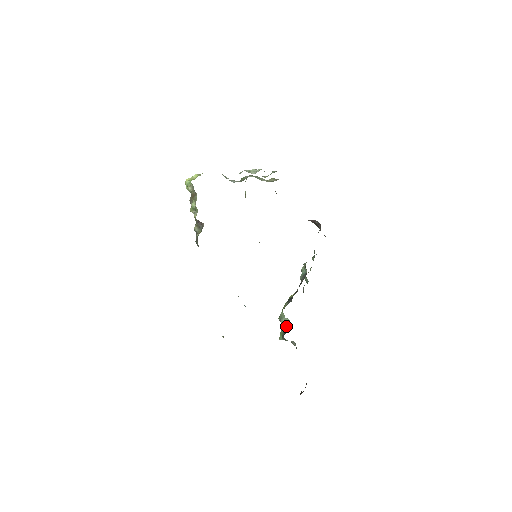
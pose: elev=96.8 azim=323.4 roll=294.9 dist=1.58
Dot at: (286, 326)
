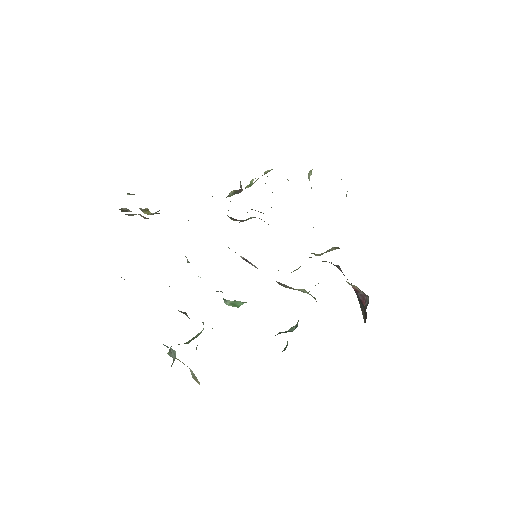
Dot at: (193, 339)
